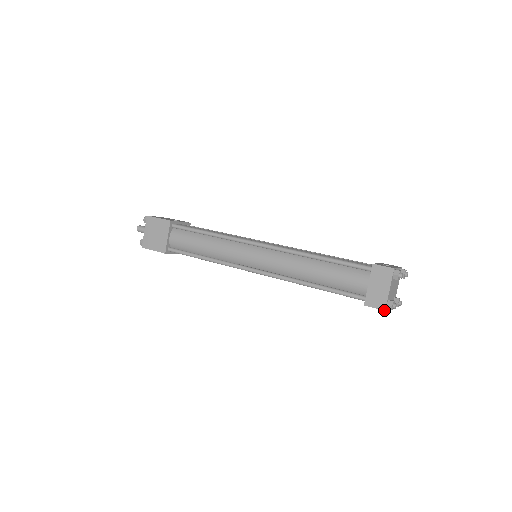
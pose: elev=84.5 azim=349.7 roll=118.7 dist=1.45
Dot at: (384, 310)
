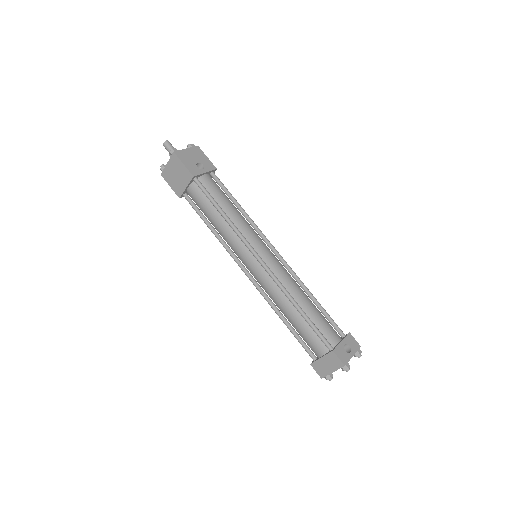
Dot at: (321, 378)
